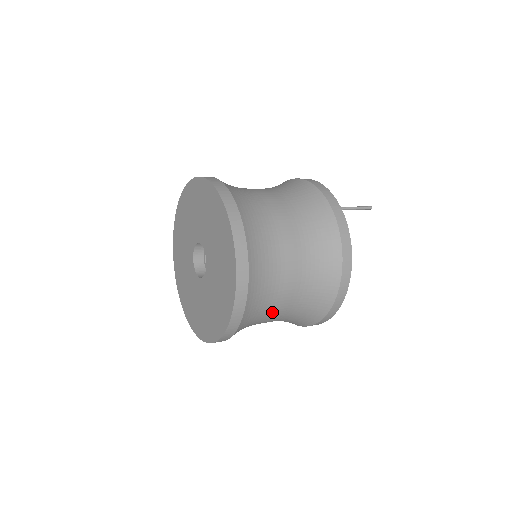
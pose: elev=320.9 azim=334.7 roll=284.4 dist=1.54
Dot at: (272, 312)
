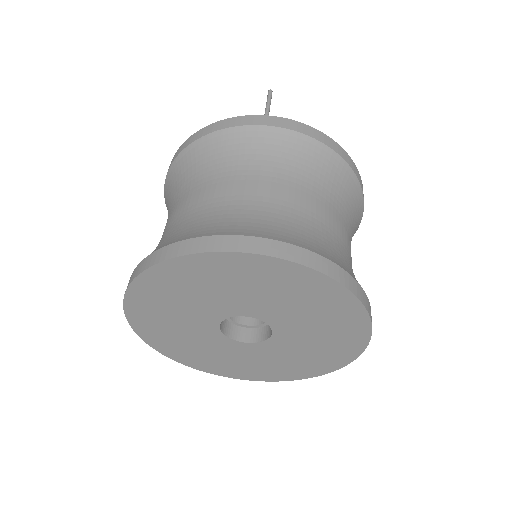
Dot at: occluded
